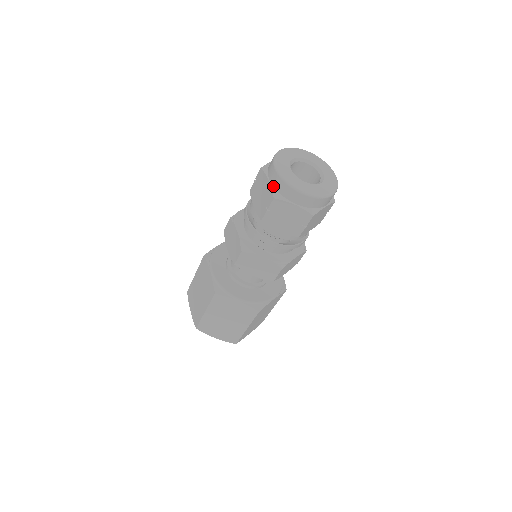
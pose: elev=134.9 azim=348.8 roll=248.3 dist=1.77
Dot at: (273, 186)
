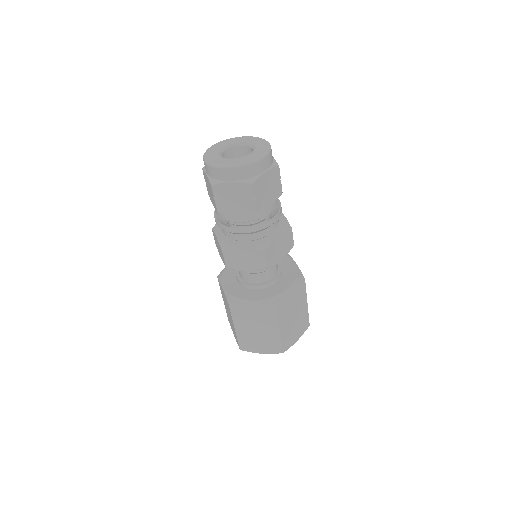
Dot at: occluded
